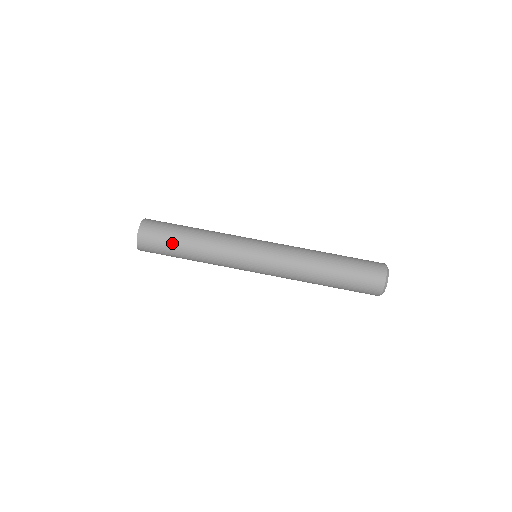
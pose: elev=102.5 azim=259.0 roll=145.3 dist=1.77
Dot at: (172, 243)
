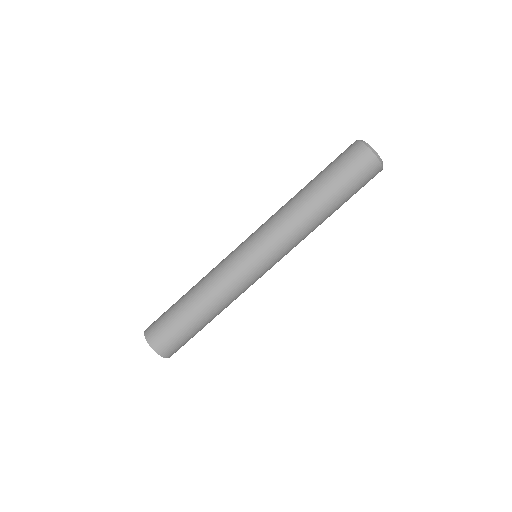
Dot at: (190, 329)
